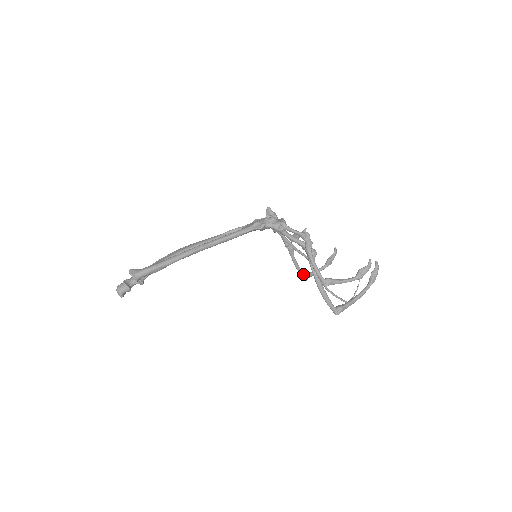
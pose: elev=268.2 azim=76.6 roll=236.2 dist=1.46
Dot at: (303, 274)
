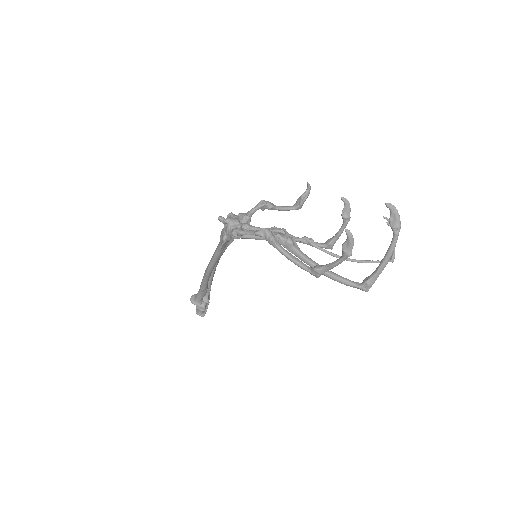
Dot at: (322, 246)
